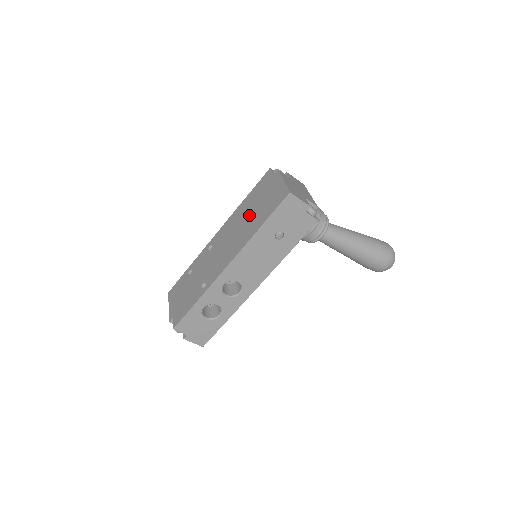
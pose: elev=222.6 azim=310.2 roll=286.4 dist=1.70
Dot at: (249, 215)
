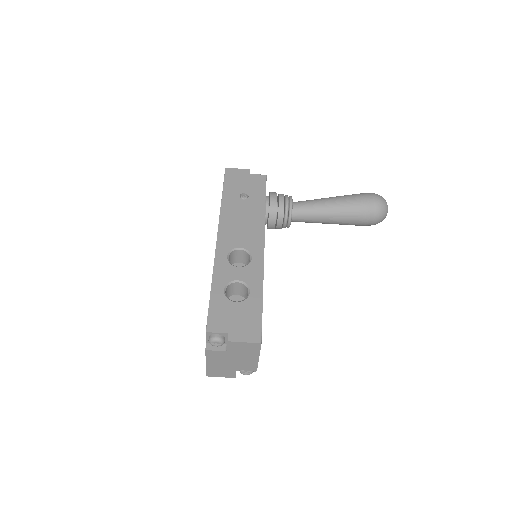
Dot at: occluded
